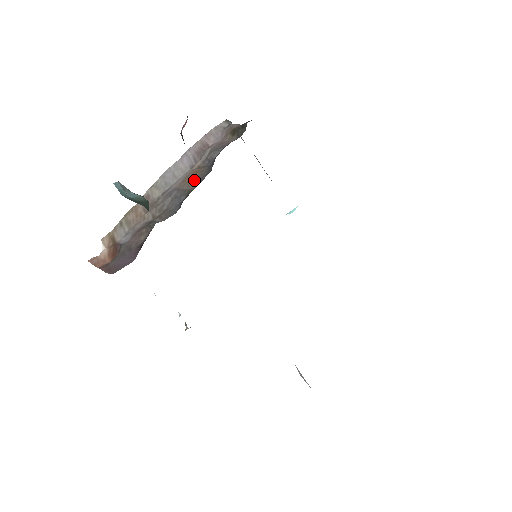
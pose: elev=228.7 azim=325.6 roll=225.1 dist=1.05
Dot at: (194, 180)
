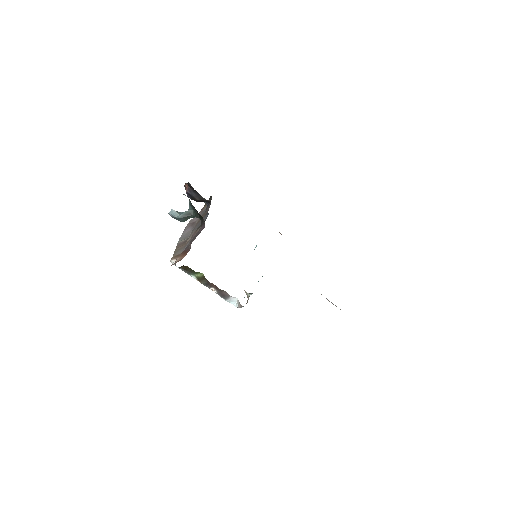
Dot at: occluded
